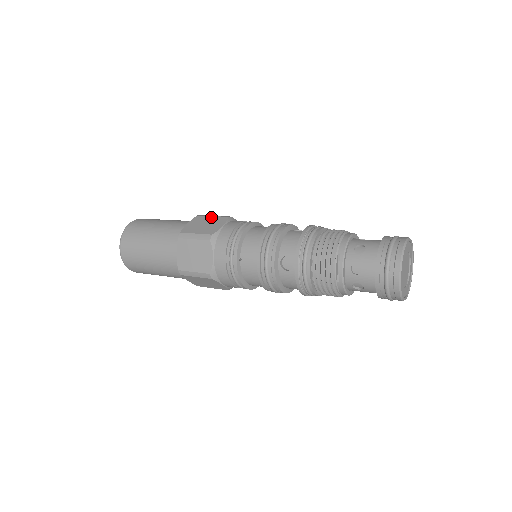
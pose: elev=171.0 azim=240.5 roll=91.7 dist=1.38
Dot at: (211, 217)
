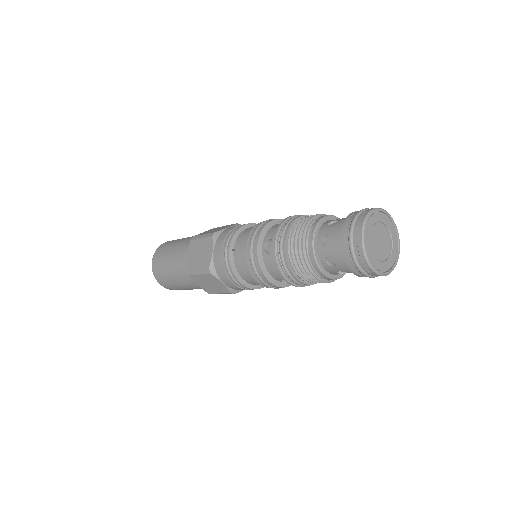
Dot at: (224, 226)
